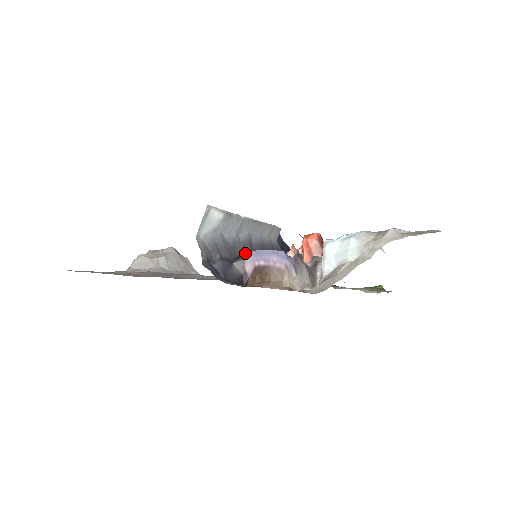
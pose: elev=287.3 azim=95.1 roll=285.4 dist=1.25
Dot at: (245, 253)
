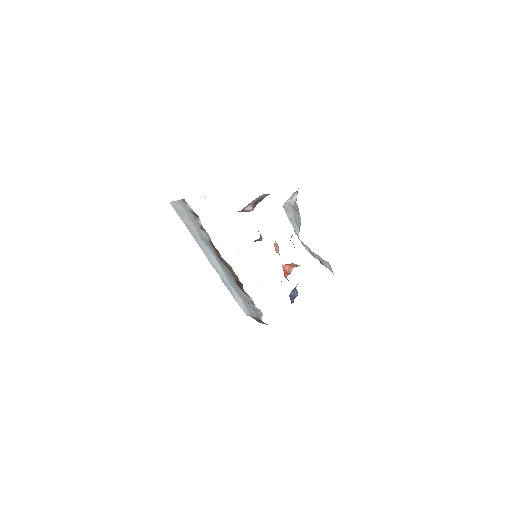
Dot at: occluded
